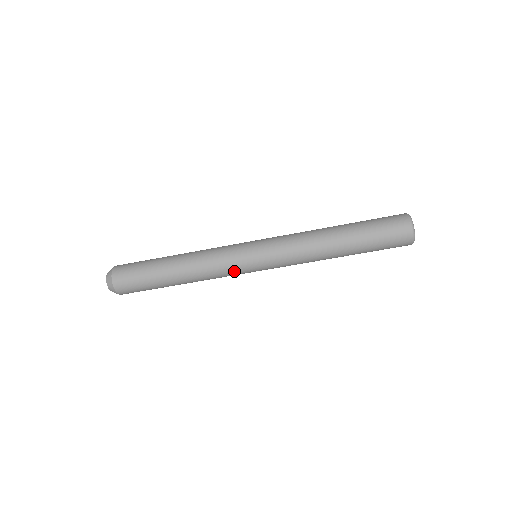
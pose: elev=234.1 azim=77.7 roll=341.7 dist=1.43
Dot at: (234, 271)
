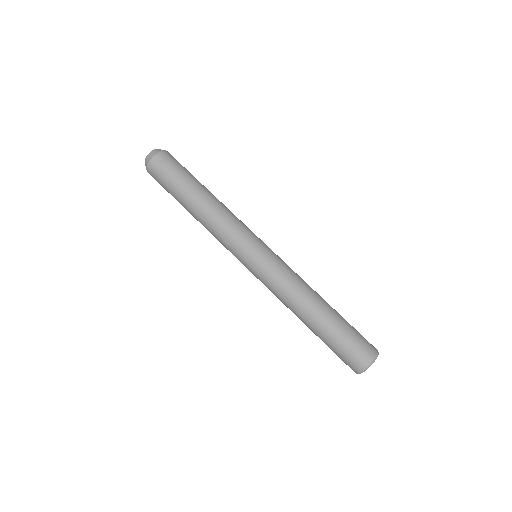
Dot at: (240, 236)
